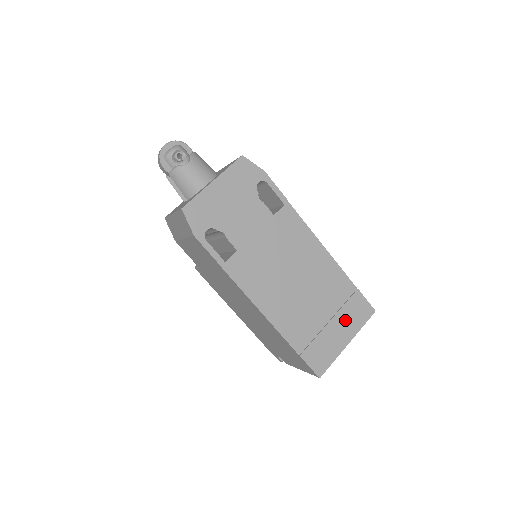
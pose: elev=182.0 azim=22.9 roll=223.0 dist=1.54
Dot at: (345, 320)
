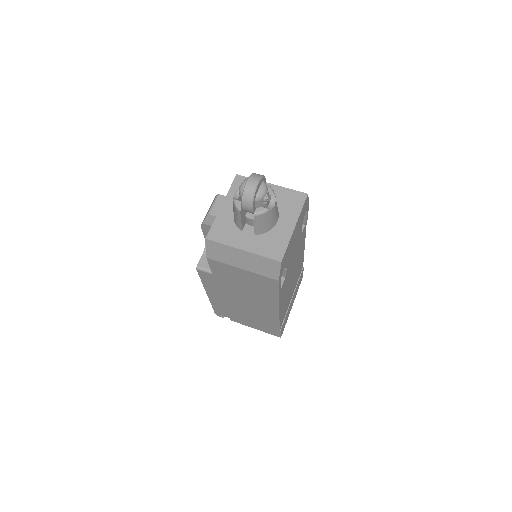
Dot at: occluded
